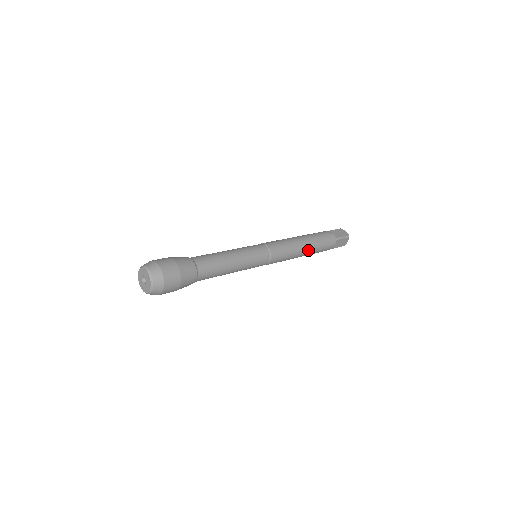
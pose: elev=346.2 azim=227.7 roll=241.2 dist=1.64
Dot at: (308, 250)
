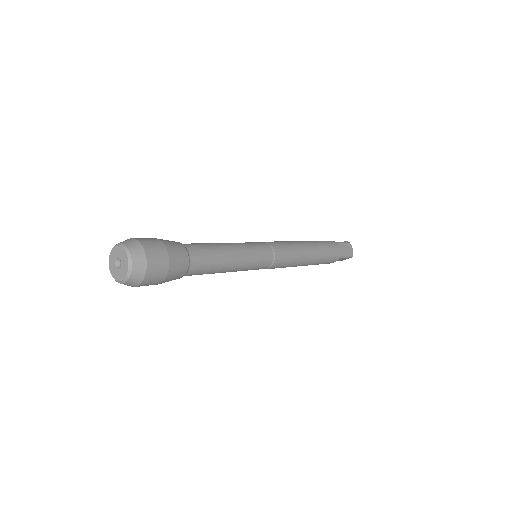
Dot at: (312, 247)
